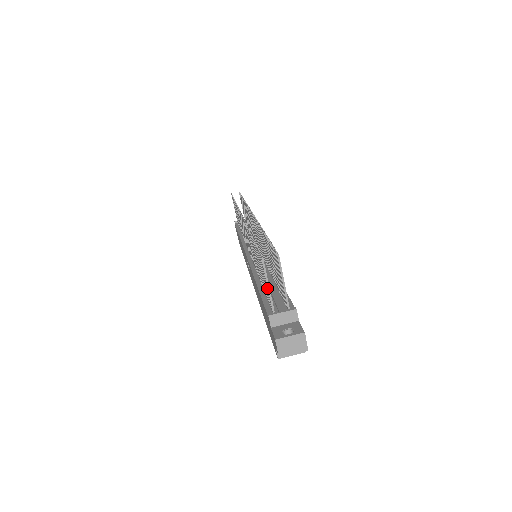
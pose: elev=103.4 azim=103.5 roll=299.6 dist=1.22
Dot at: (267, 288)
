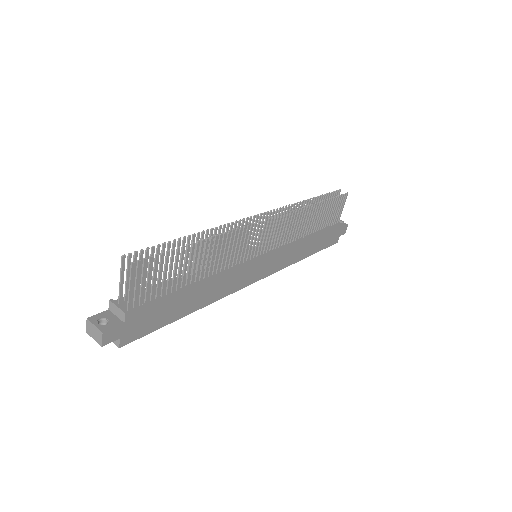
Dot at: (123, 280)
